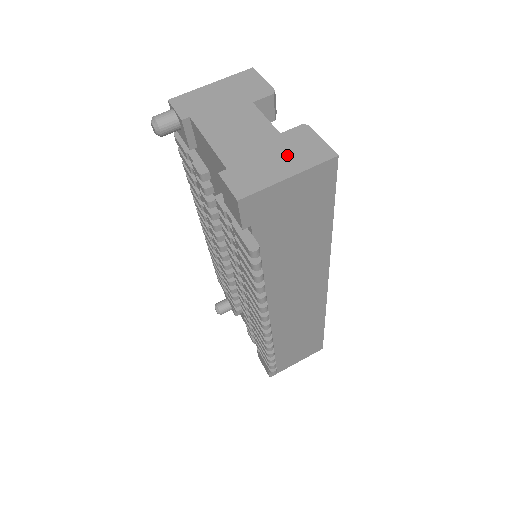
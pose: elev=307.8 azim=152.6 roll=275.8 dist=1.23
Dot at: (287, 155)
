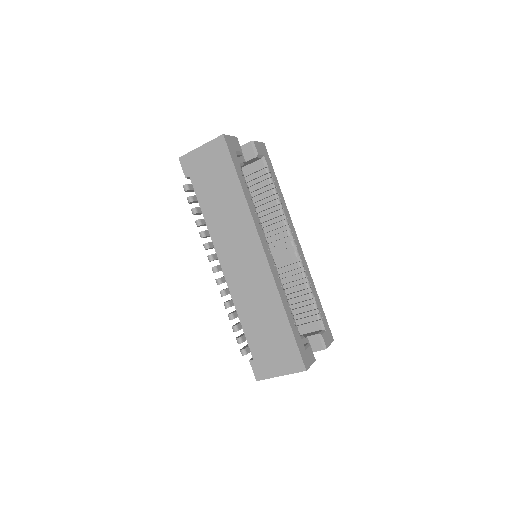
Dot at: occluded
